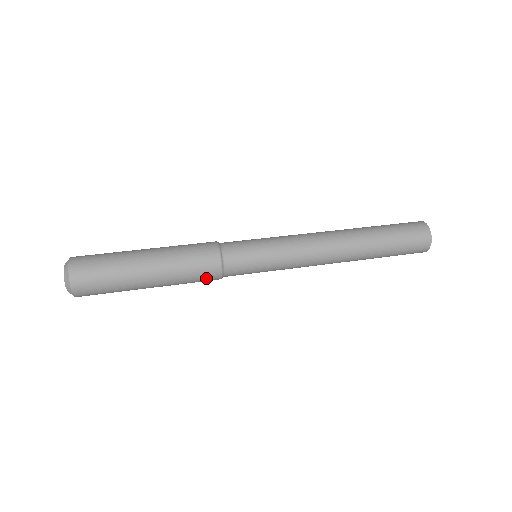
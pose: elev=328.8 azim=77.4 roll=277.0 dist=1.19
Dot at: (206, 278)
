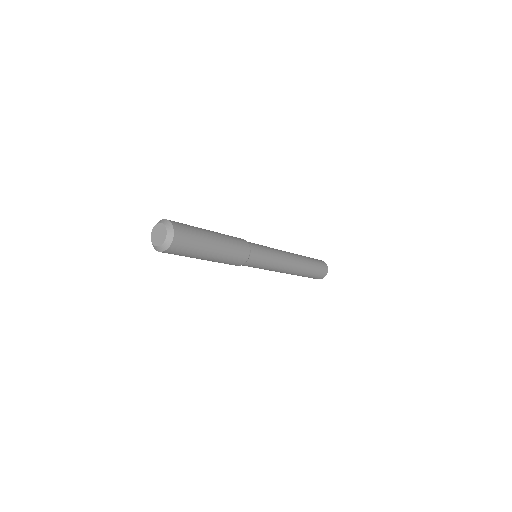
Dot at: (242, 244)
